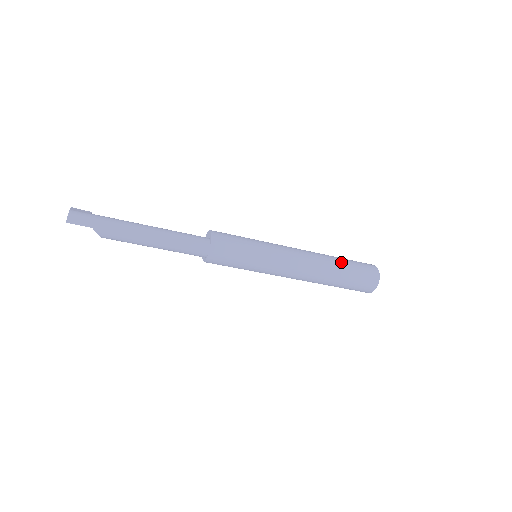
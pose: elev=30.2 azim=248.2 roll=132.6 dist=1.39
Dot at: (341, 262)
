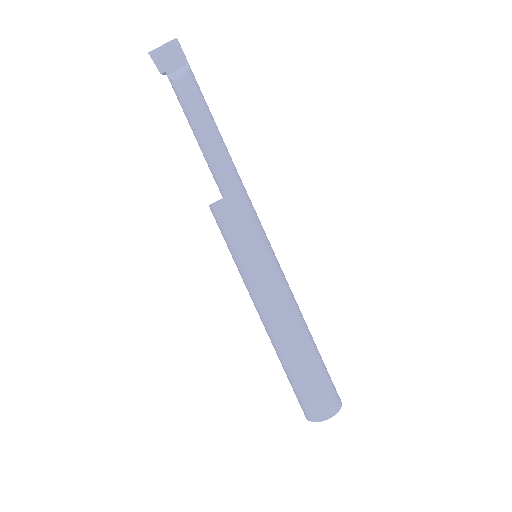
Dot at: occluded
